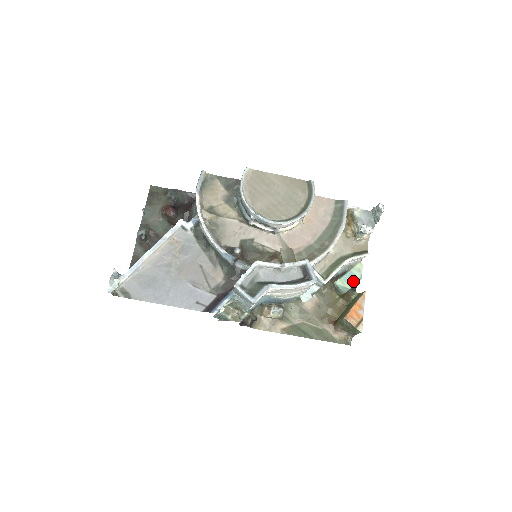
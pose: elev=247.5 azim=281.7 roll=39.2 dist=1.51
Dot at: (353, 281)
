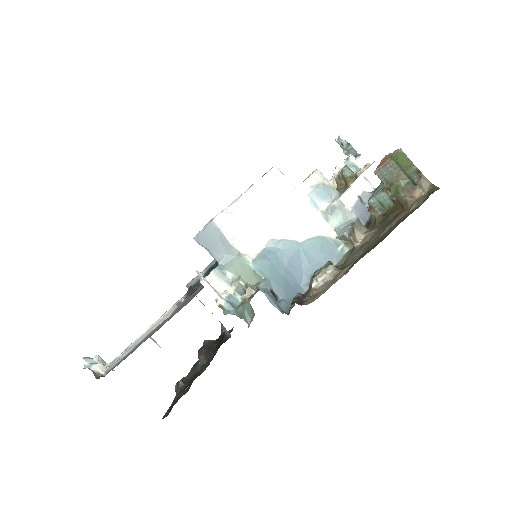
Dot at: occluded
